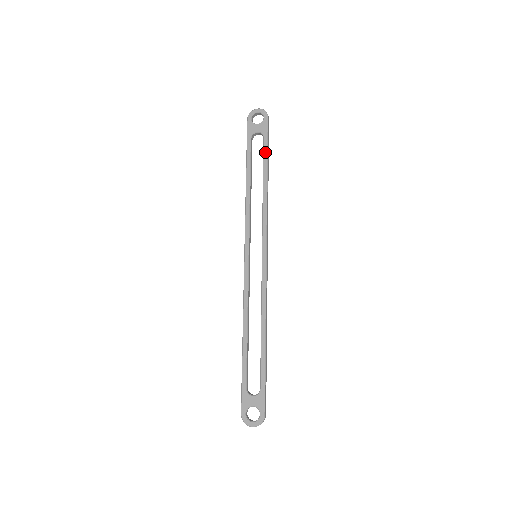
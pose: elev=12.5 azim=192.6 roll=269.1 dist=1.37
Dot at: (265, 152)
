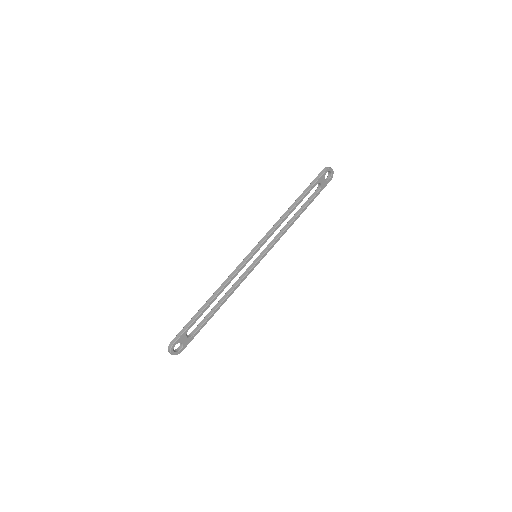
Dot at: (312, 201)
